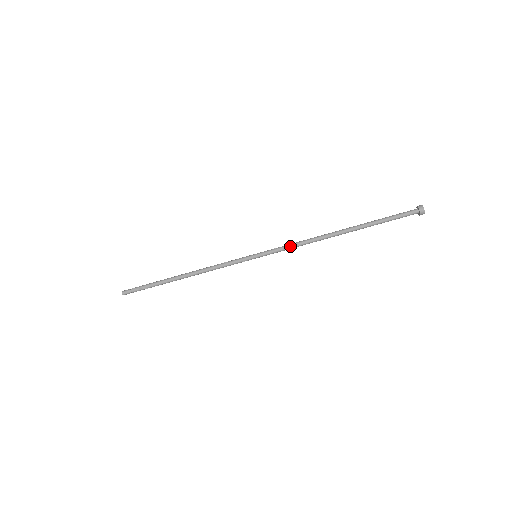
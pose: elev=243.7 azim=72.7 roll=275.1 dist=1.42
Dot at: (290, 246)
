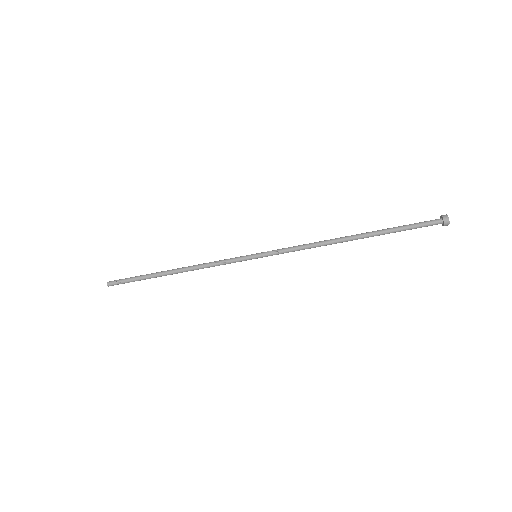
Dot at: occluded
